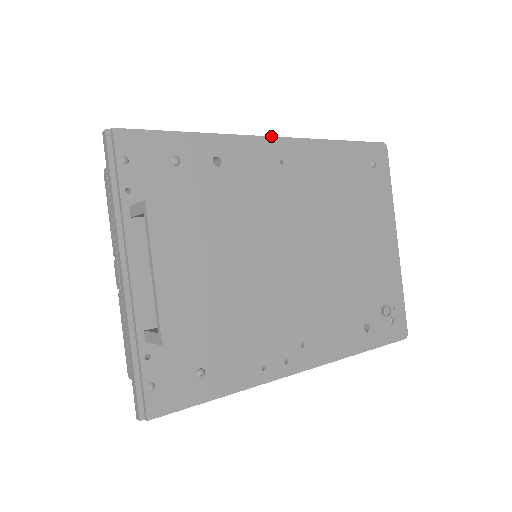
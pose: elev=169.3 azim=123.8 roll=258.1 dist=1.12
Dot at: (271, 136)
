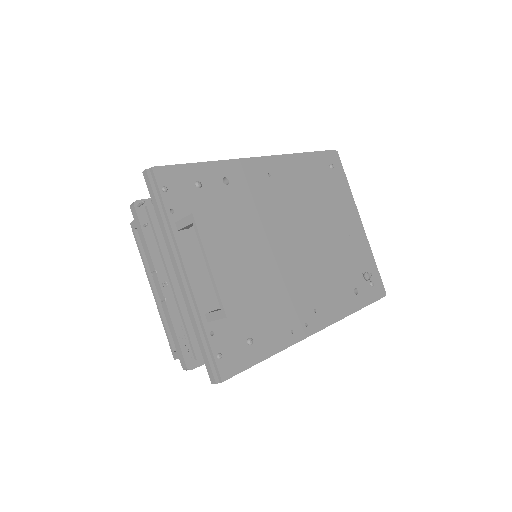
Dot at: (257, 157)
